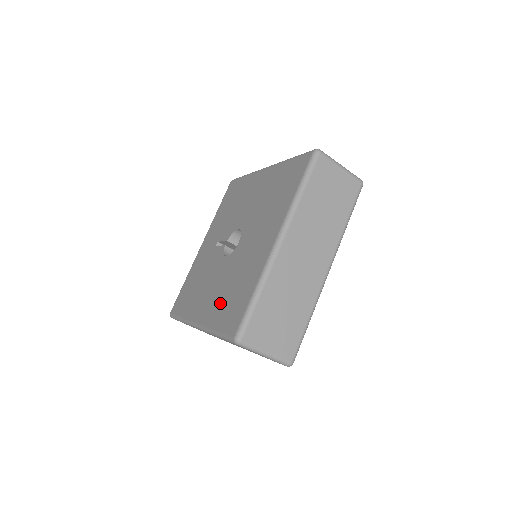
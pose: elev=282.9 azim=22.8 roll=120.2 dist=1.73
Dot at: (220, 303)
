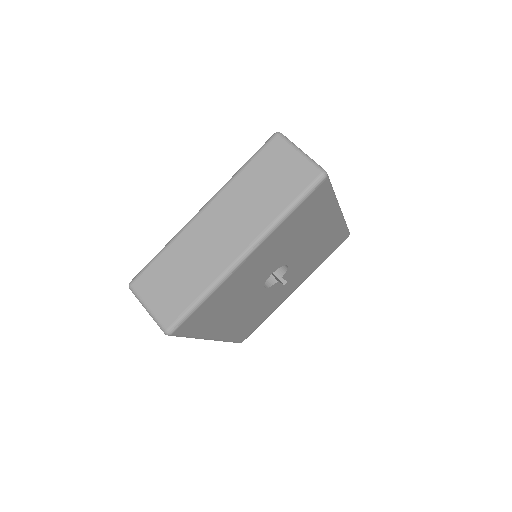
Dot at: occluded
